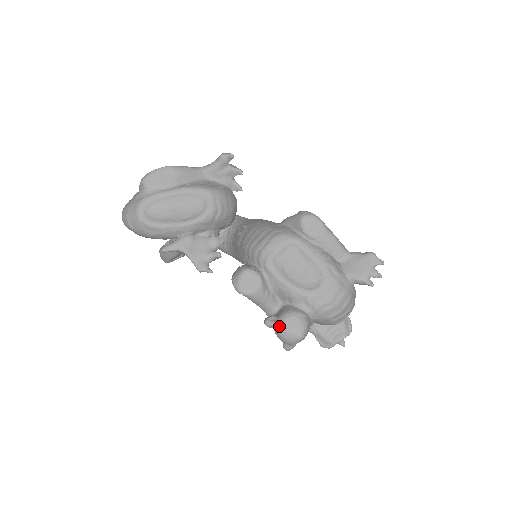
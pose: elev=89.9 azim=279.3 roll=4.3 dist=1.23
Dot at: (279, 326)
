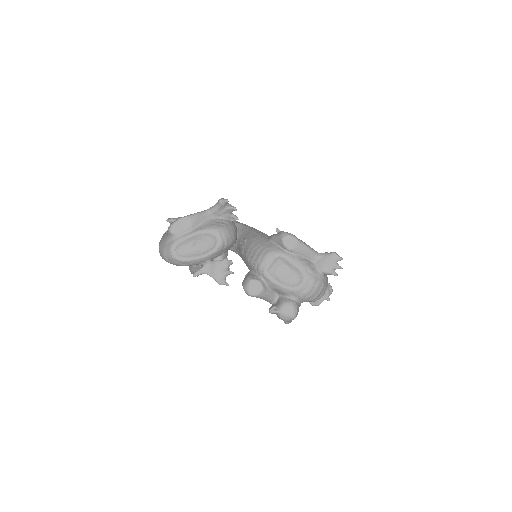
Dot at: (279, 313)
